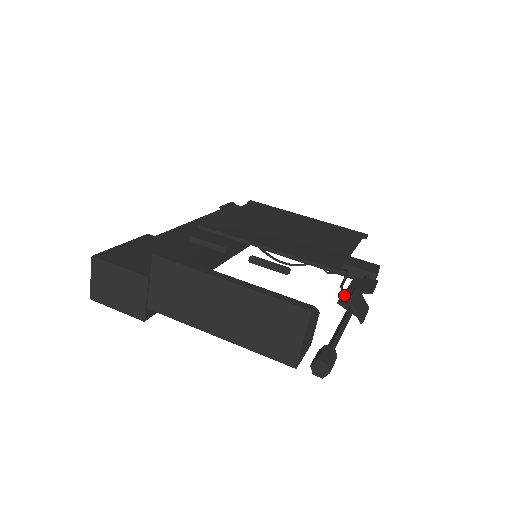
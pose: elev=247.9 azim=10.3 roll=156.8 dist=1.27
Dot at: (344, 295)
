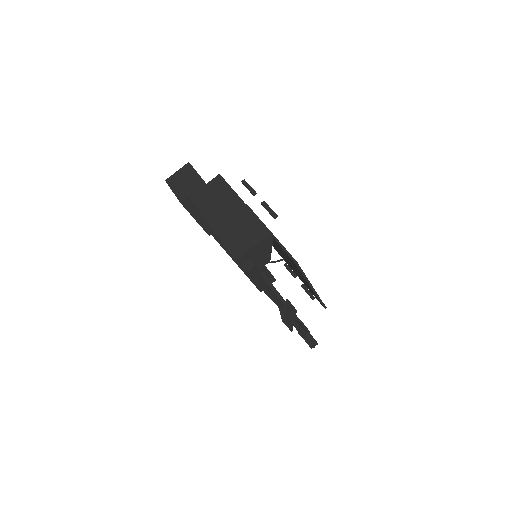
Dot at: occluded
